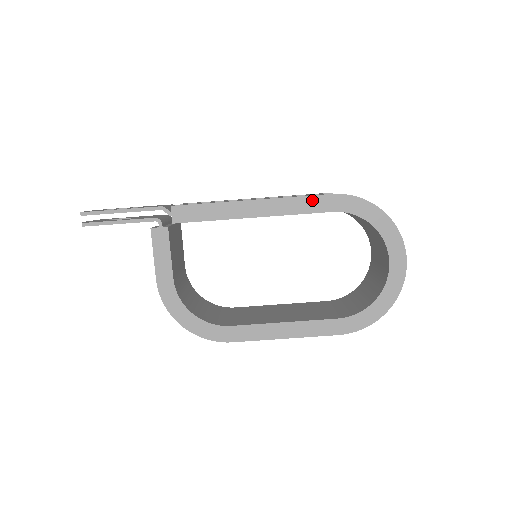
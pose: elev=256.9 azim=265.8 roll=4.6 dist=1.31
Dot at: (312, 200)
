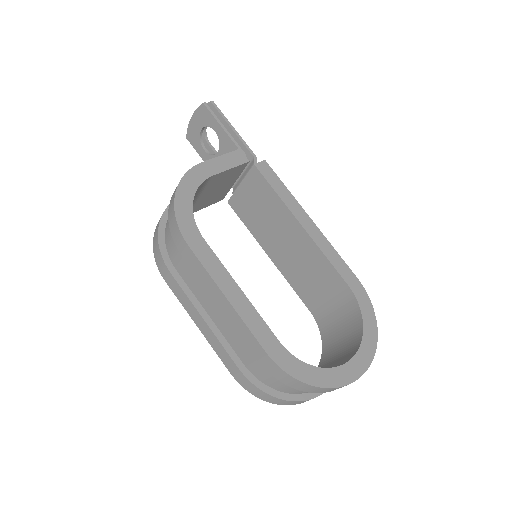
Dot at: (343, 264)
